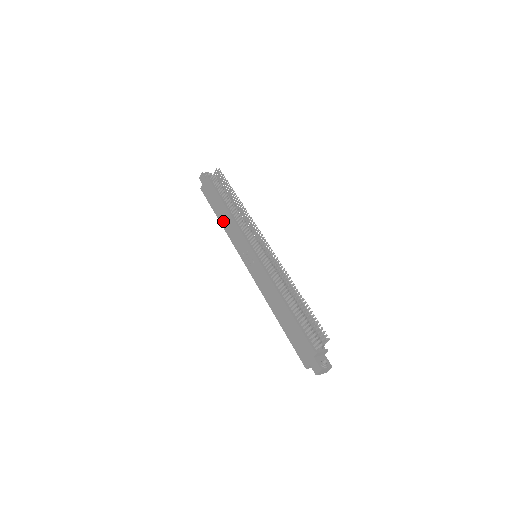
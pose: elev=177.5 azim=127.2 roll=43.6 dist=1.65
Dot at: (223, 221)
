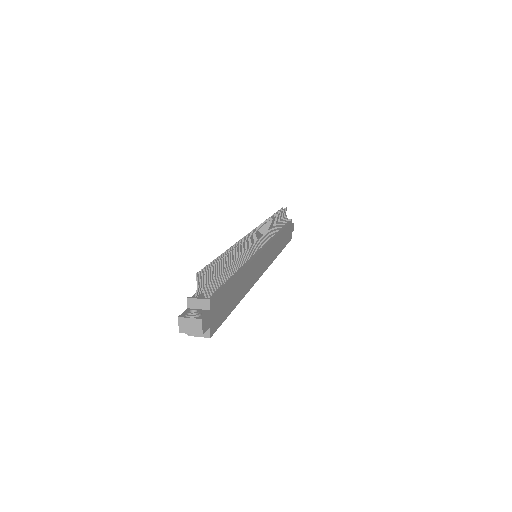
Dot at: occluded
